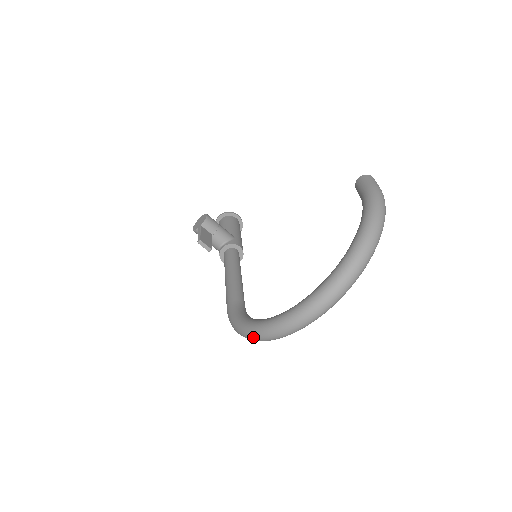
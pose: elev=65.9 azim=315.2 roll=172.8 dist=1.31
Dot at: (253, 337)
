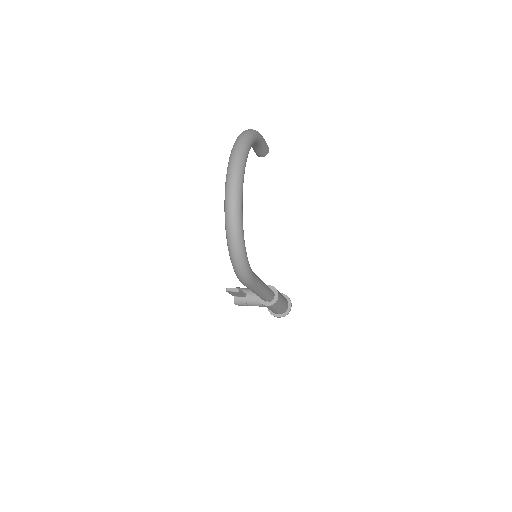
Dot at: (231, 246)
